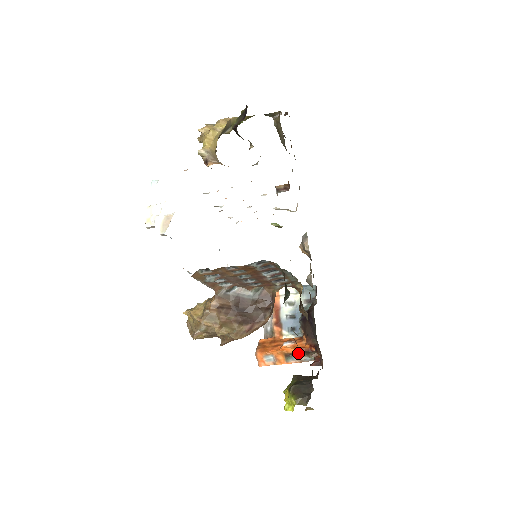
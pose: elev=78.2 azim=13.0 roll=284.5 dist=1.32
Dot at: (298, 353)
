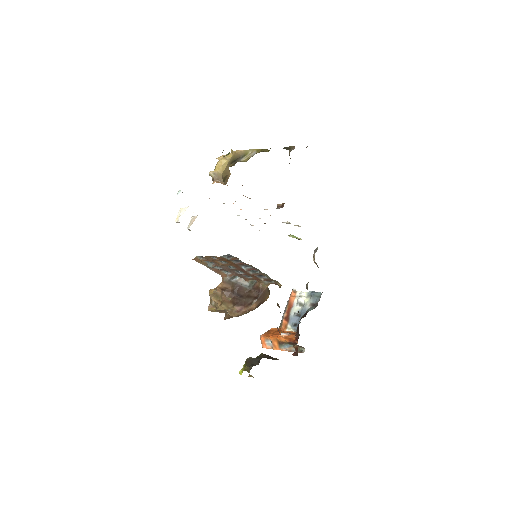
Dot at: (288, 343)
